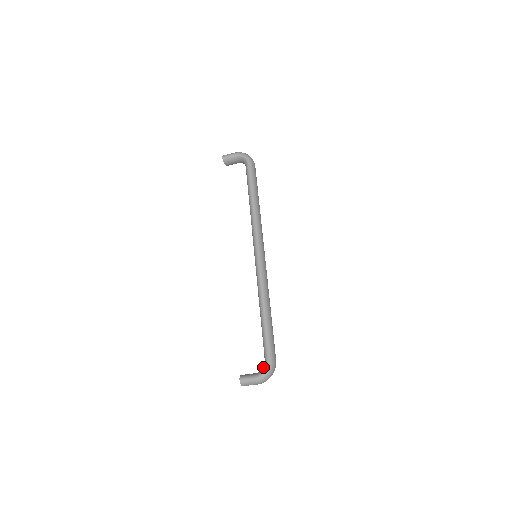
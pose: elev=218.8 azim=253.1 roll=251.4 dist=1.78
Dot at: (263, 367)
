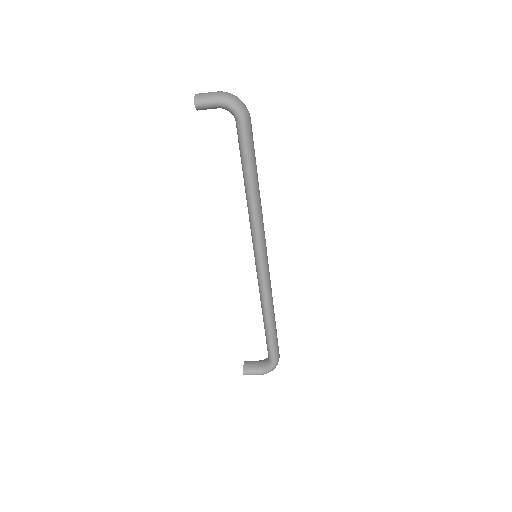
Dot at: (267, 364)
